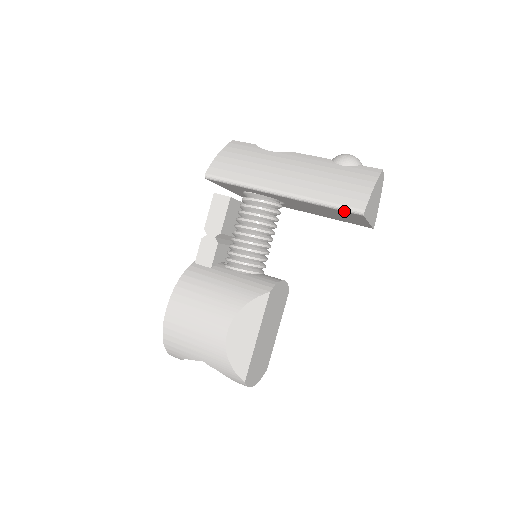
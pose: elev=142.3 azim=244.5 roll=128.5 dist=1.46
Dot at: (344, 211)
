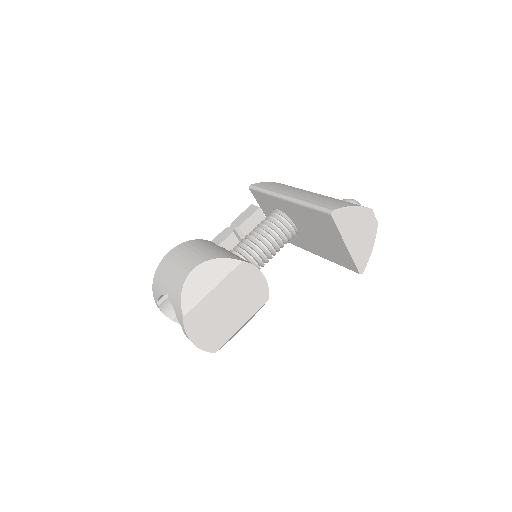
Dot at: (320, 211)
